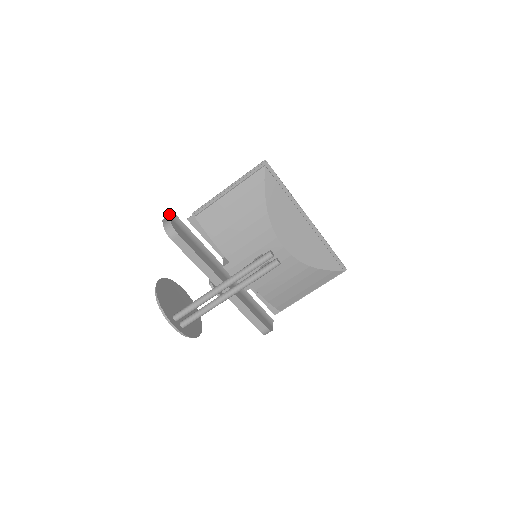
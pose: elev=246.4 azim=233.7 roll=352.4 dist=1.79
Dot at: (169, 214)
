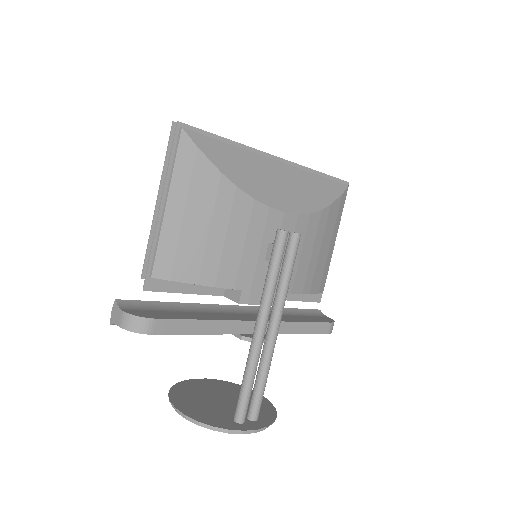
Dot at: occluded
